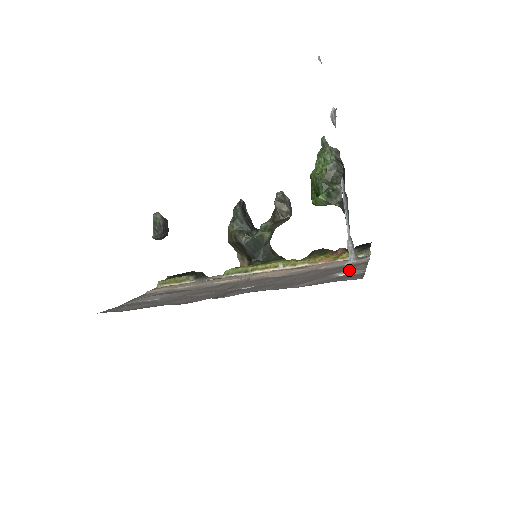
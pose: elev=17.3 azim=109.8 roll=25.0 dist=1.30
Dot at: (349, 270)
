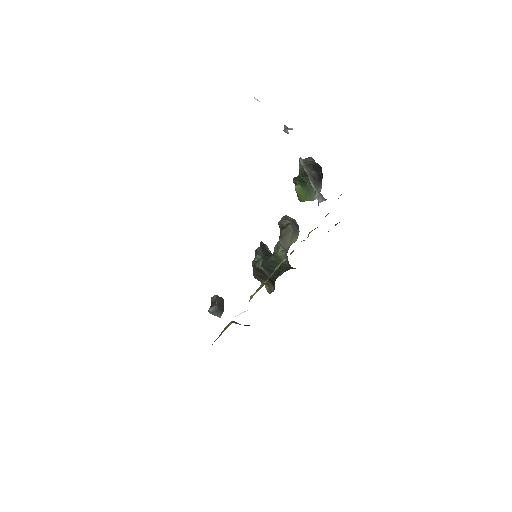
Dot at: occluded
